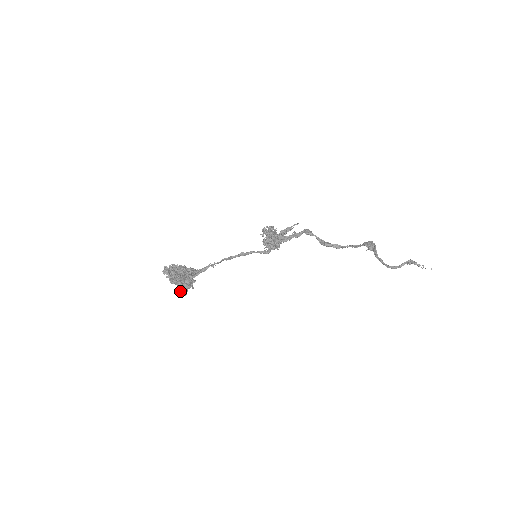
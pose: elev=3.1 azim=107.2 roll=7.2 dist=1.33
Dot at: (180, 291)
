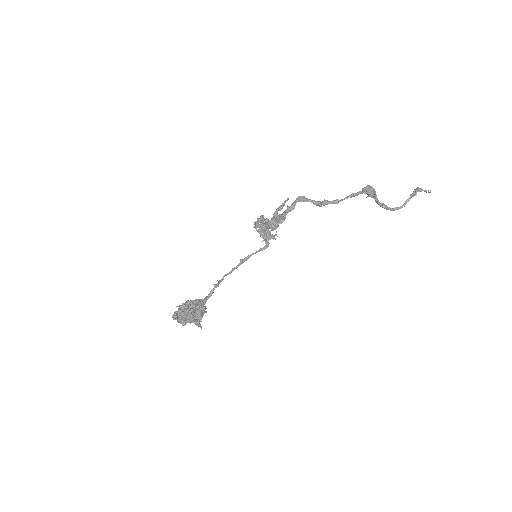
Dot at: (195, 324)
